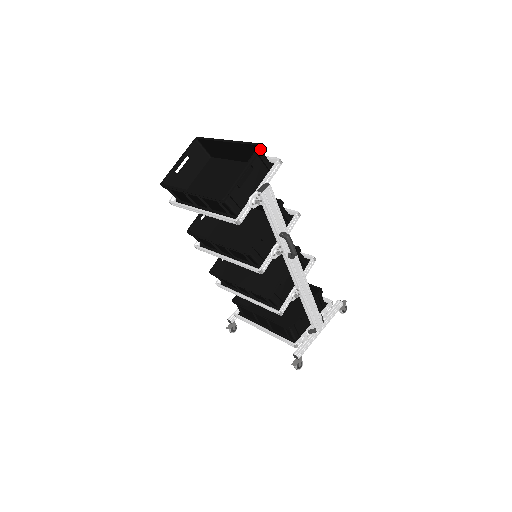
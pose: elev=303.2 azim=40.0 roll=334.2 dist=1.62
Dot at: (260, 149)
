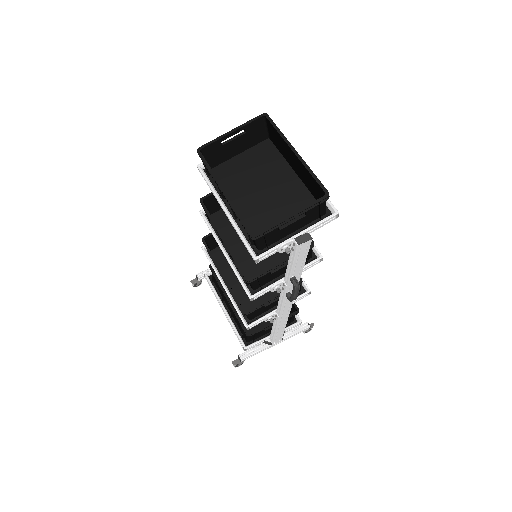
Dot at: (325, 198)
